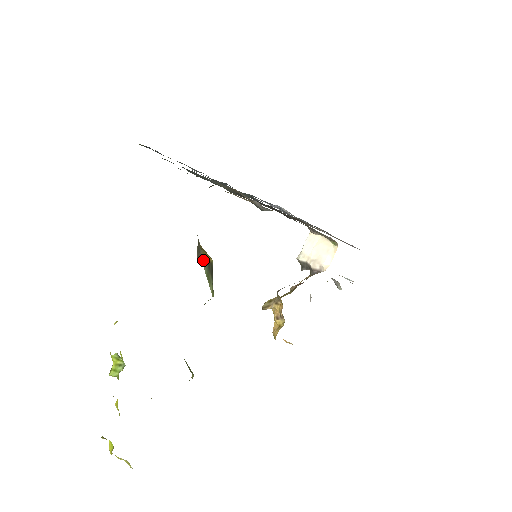
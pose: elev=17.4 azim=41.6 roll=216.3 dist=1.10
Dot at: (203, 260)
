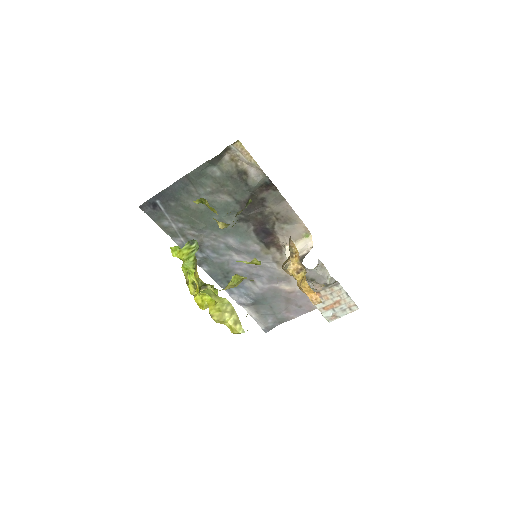
Dot at: occluded
